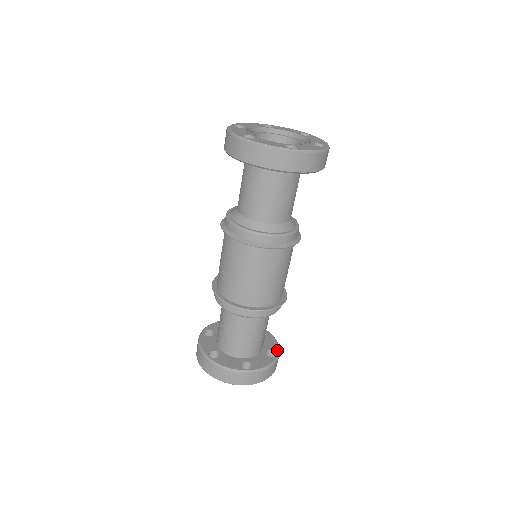
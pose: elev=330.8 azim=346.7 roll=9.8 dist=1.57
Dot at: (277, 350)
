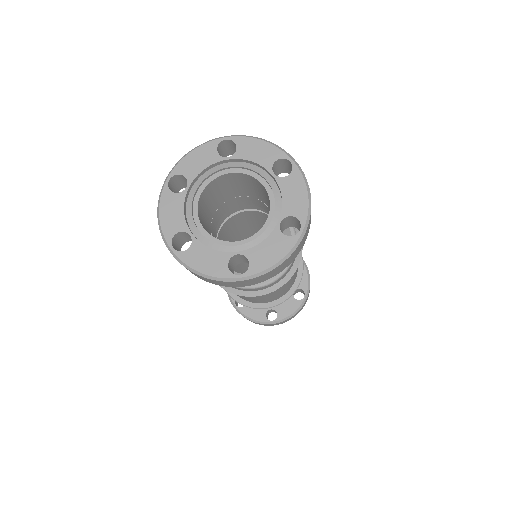
Dot at: occluded
